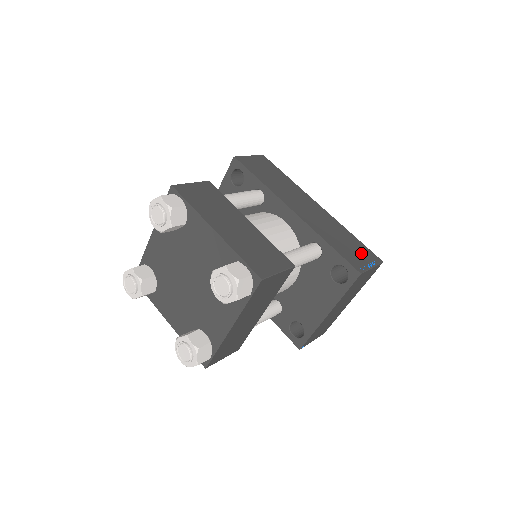
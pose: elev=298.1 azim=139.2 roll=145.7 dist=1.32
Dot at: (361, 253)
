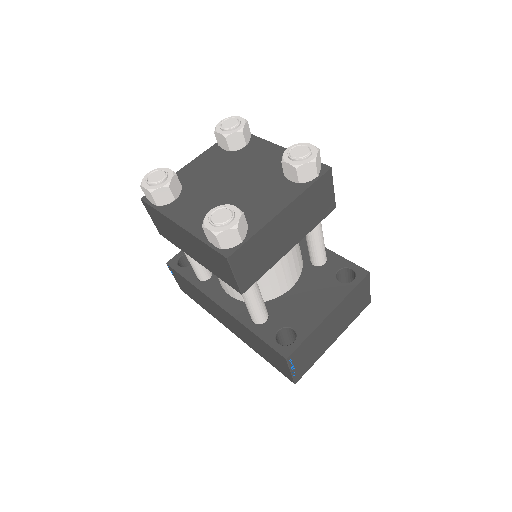
Dot at: occluded
